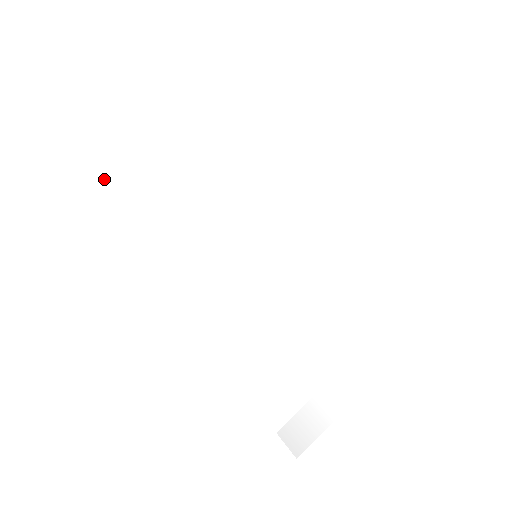
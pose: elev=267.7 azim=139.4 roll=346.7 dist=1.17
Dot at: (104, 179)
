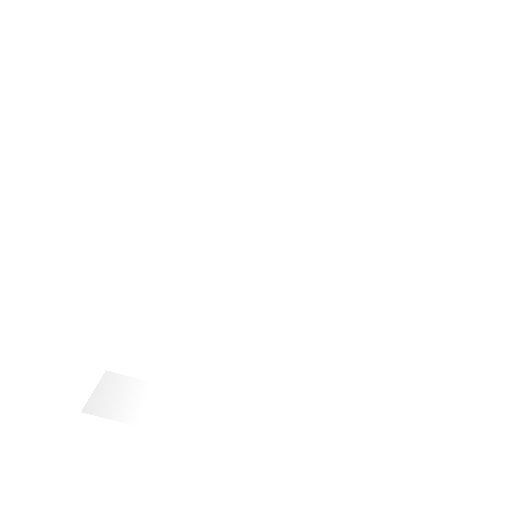
Dot at: (234, 57)
